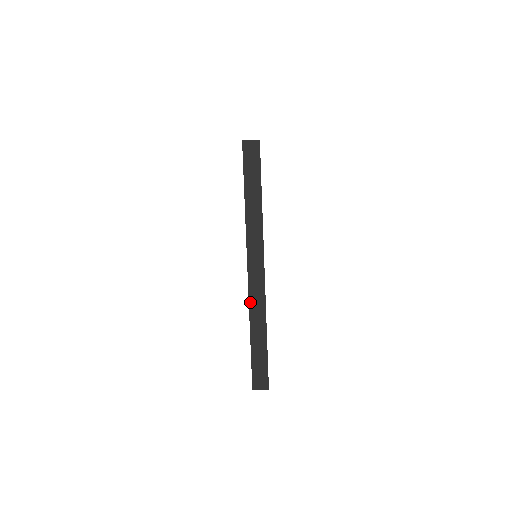
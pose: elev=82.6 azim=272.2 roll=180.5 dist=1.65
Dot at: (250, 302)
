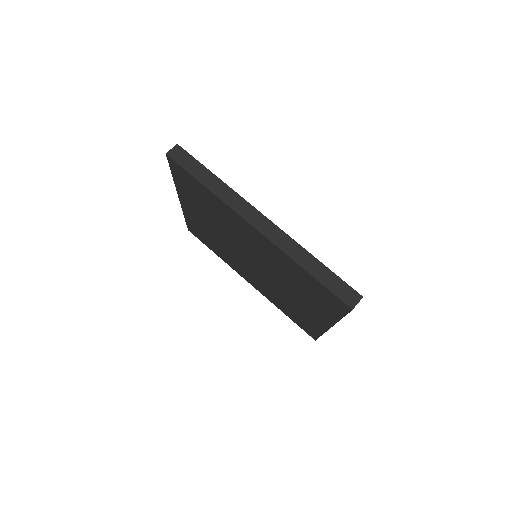
Dot at: (280, 248)
